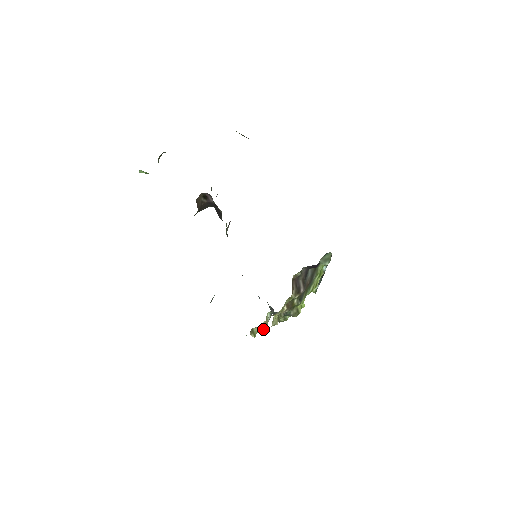
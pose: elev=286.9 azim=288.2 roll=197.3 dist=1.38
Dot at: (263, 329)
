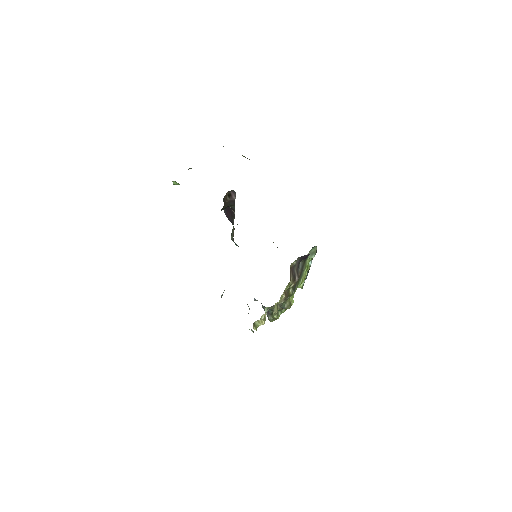
Dot at: (263, 322)
